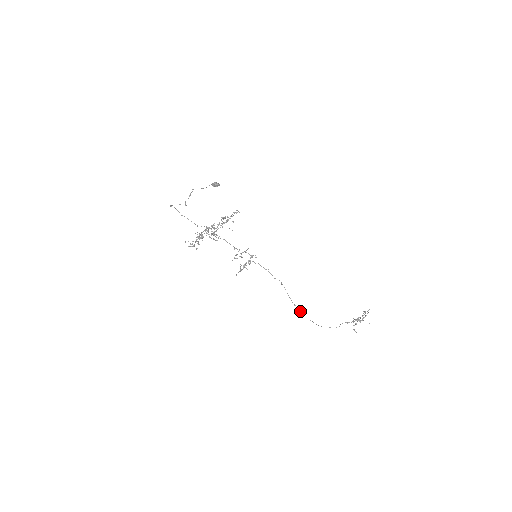
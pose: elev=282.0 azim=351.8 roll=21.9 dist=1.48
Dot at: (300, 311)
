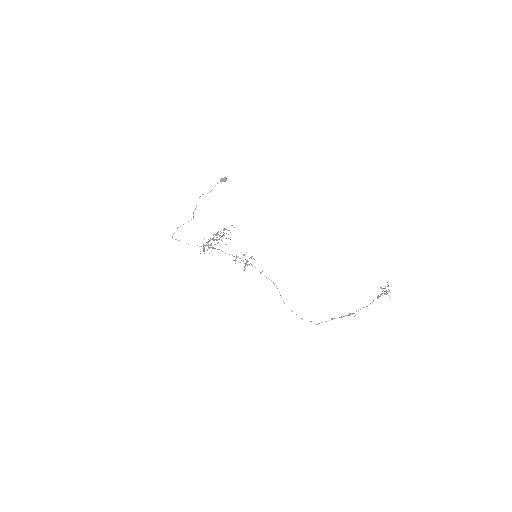
Dot at: occluded
